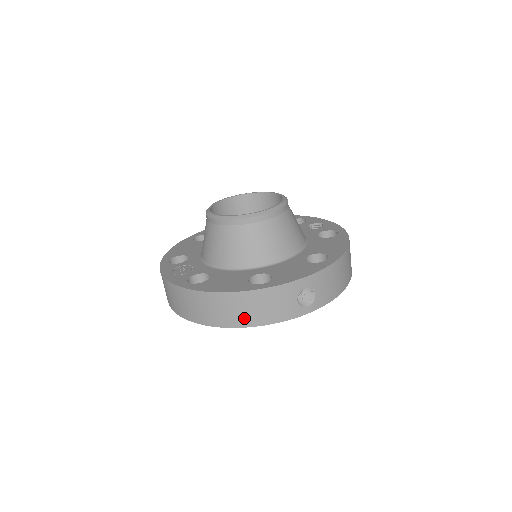
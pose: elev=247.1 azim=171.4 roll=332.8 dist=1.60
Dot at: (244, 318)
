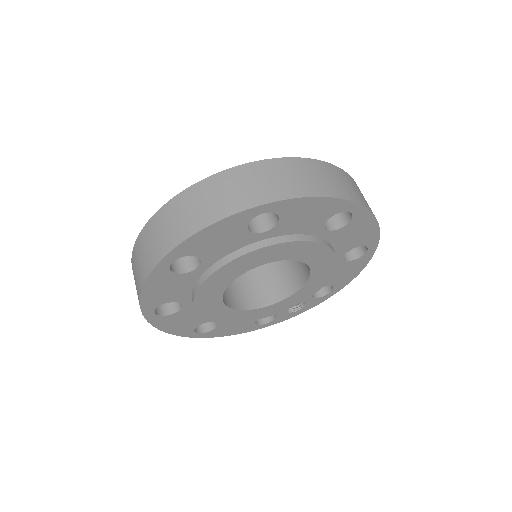
Dot at: (336, 188)
